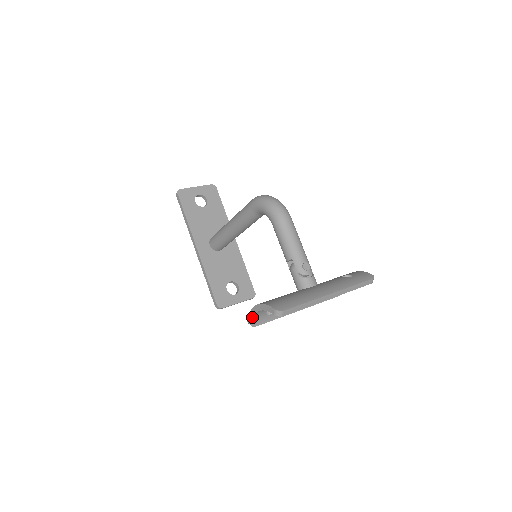
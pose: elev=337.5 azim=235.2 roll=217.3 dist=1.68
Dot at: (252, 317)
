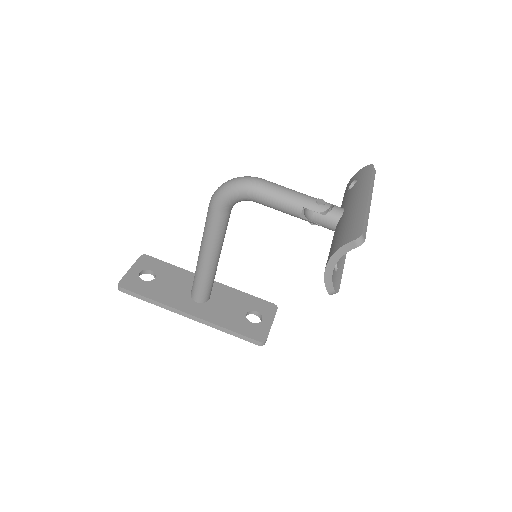
Dot at: (331, 282)
